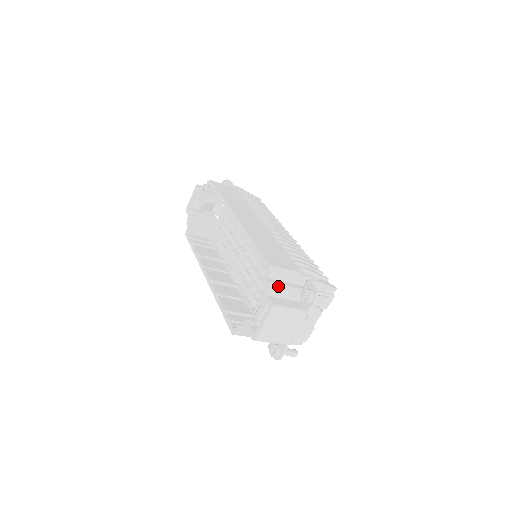
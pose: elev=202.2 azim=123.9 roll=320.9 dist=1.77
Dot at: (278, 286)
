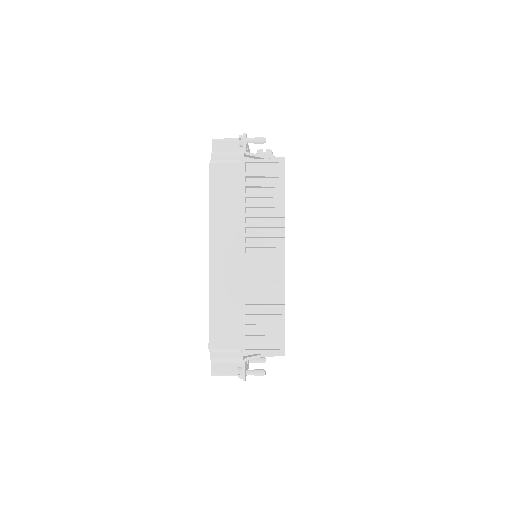
Dot at: (219, 358)
